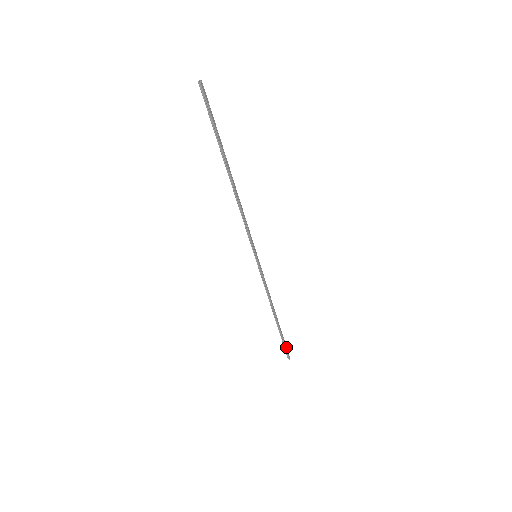
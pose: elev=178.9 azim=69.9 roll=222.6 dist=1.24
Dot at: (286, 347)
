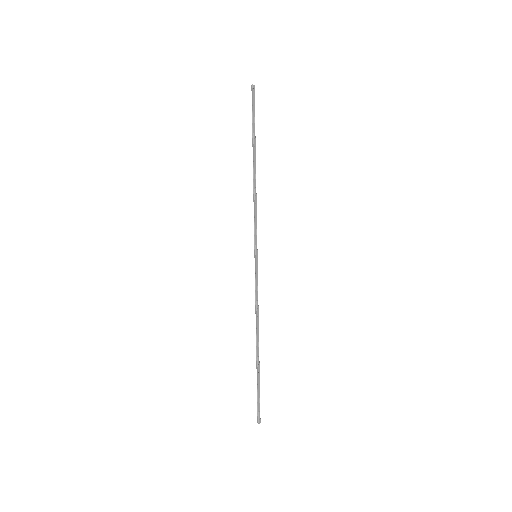
Dot at: occluded
